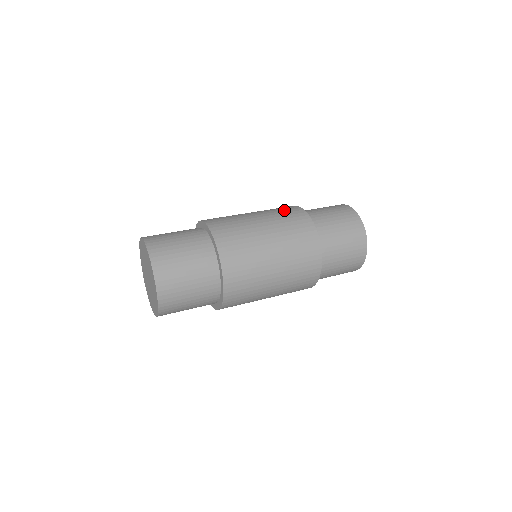
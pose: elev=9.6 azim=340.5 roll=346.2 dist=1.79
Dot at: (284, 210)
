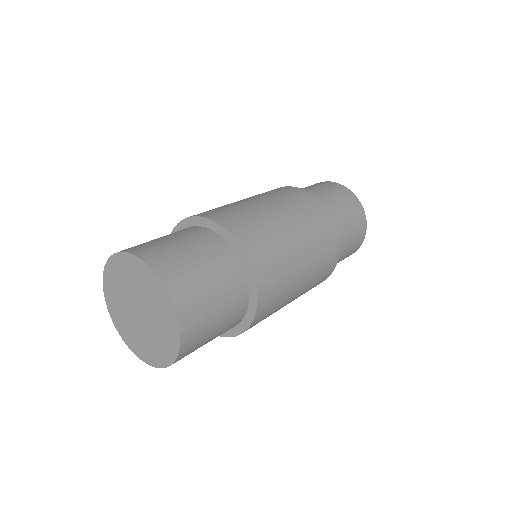
Dot at: occluded
